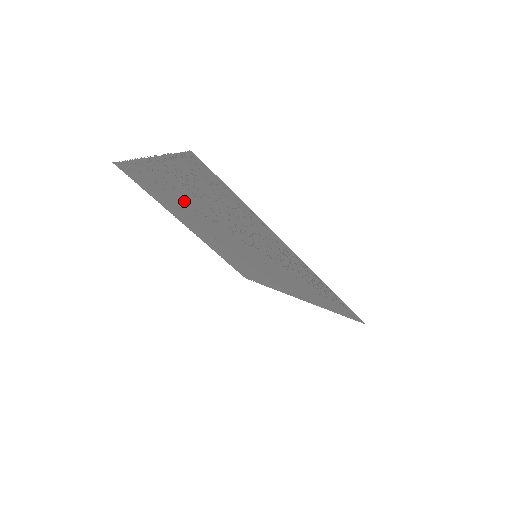
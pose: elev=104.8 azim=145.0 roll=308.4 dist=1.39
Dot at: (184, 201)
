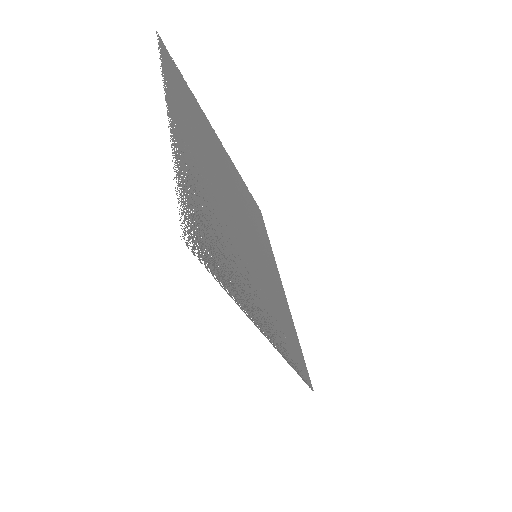
Dot at: (206, 160)
